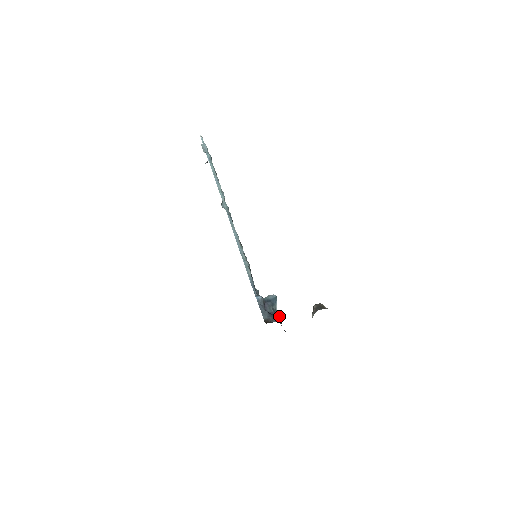
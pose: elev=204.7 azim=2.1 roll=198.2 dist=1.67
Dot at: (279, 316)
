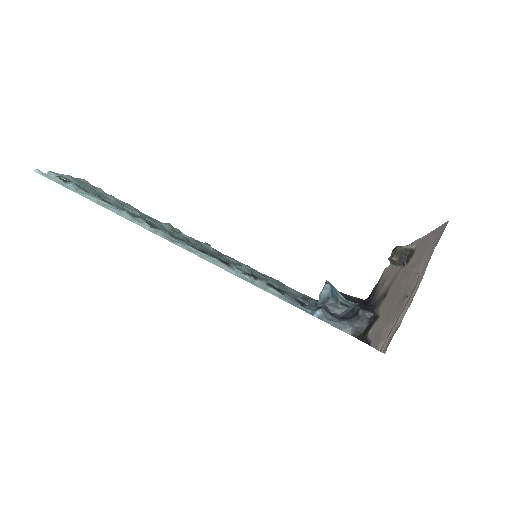
Dot at: (365, 314)
